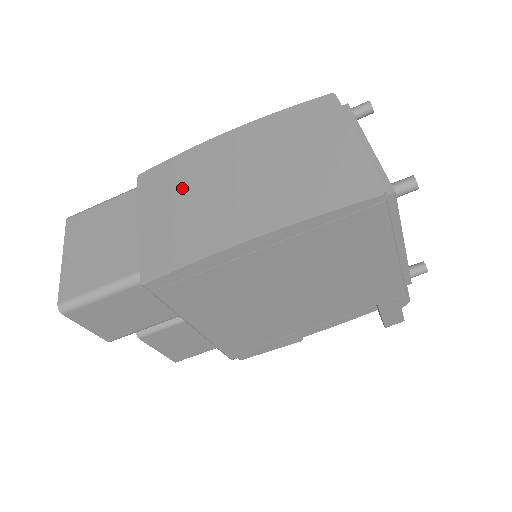
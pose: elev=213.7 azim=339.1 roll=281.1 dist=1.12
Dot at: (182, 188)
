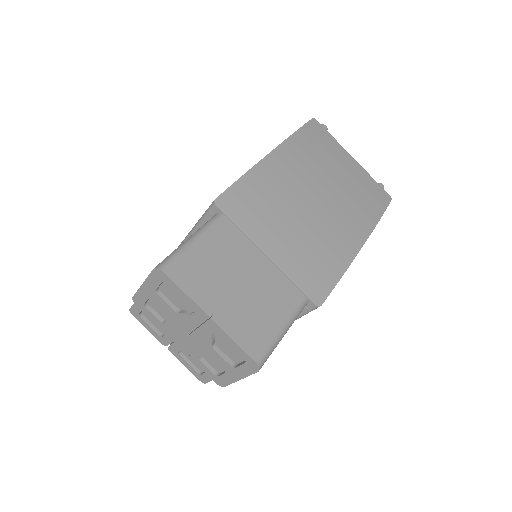
Dot at: (280, 210)
